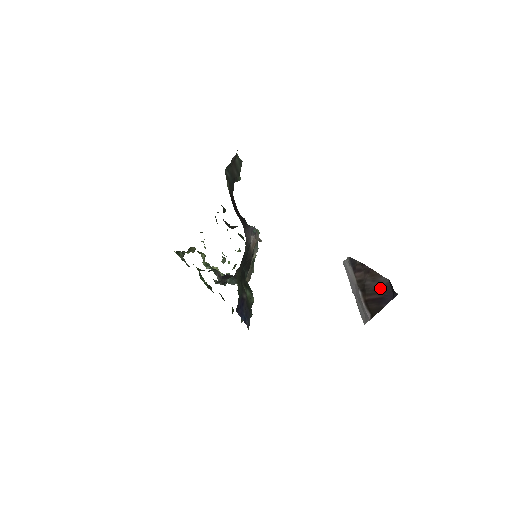
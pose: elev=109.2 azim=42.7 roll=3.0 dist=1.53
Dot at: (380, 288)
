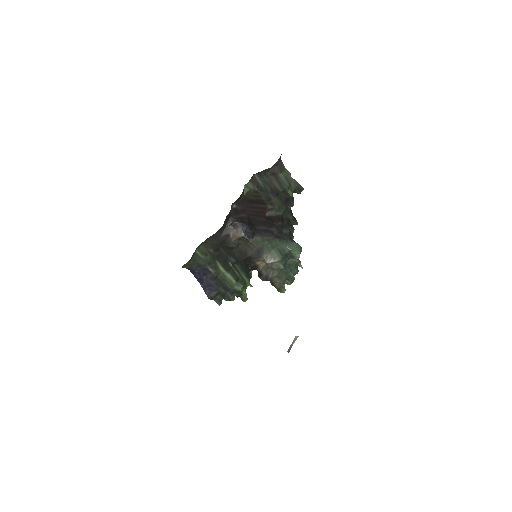
Dot at: occluded
